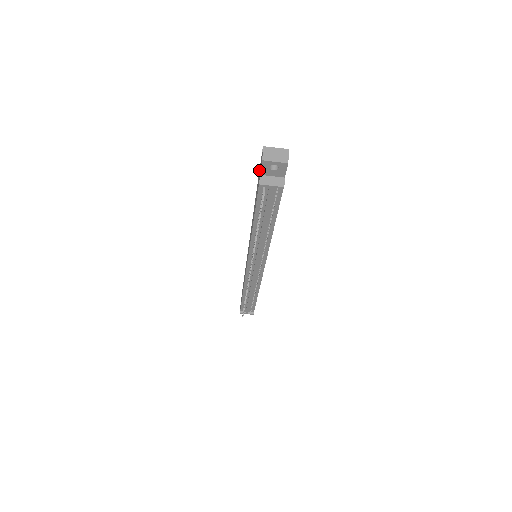
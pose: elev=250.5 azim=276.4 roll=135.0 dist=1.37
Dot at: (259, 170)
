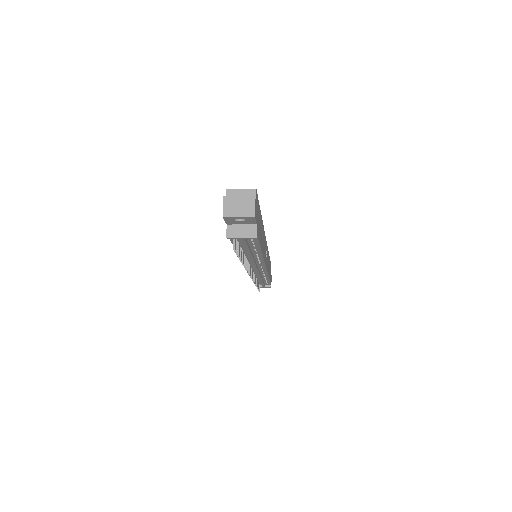
Dot at: occluded
